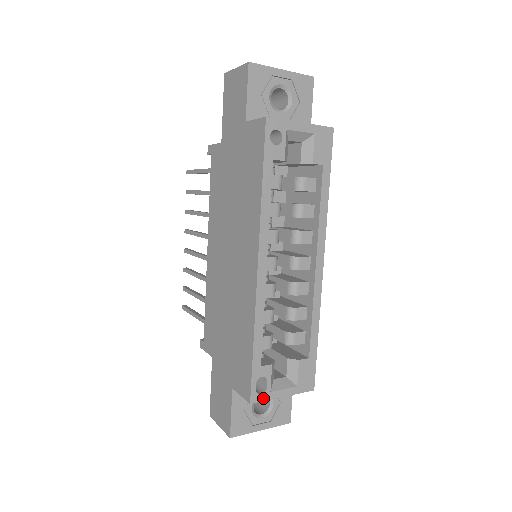
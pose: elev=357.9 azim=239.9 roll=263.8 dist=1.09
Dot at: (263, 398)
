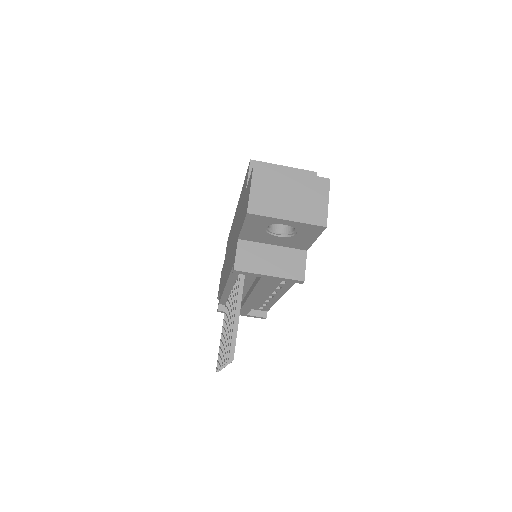
Dot at: (263, 163)
